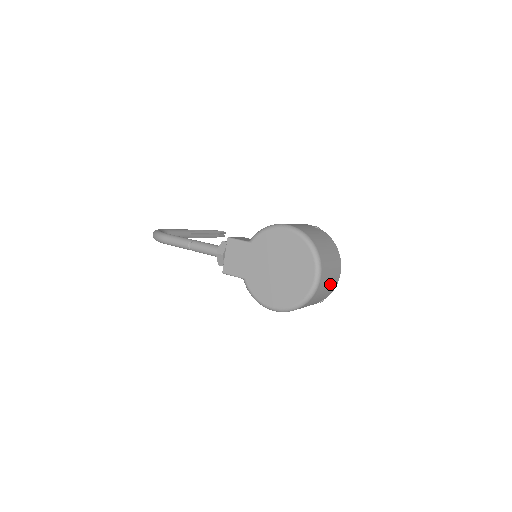
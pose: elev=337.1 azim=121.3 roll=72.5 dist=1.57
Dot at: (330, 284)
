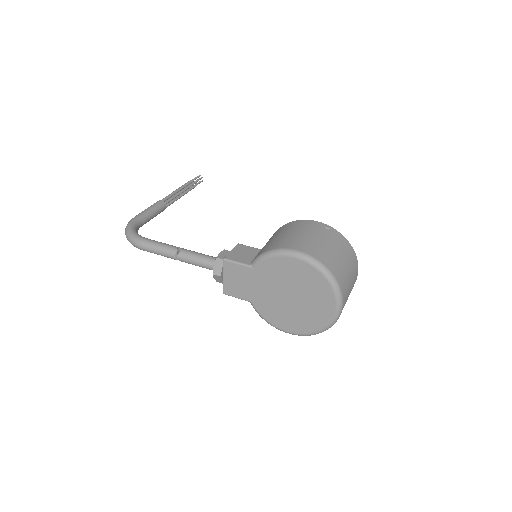
Dot at: occluded
